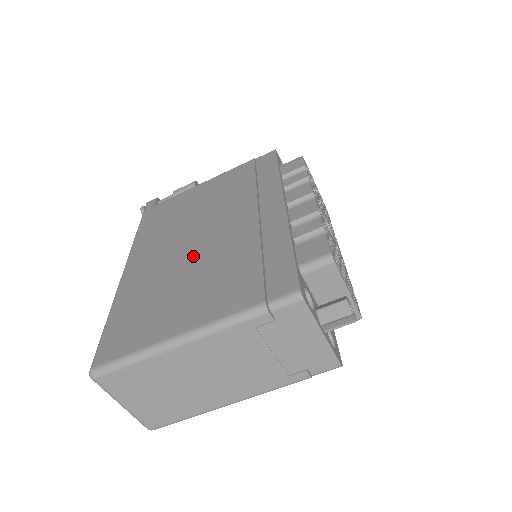
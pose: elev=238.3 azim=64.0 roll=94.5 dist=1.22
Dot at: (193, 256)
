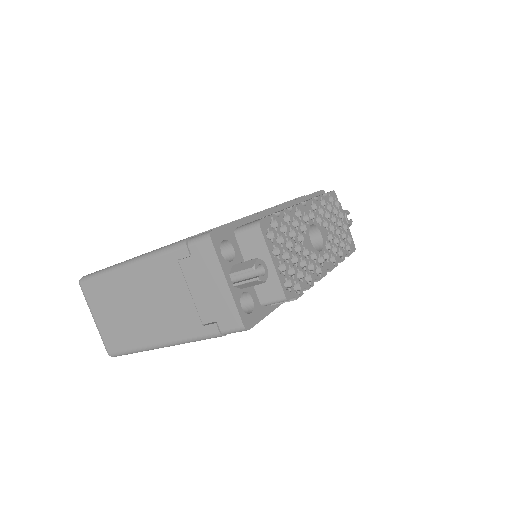
Dot at: occluded
